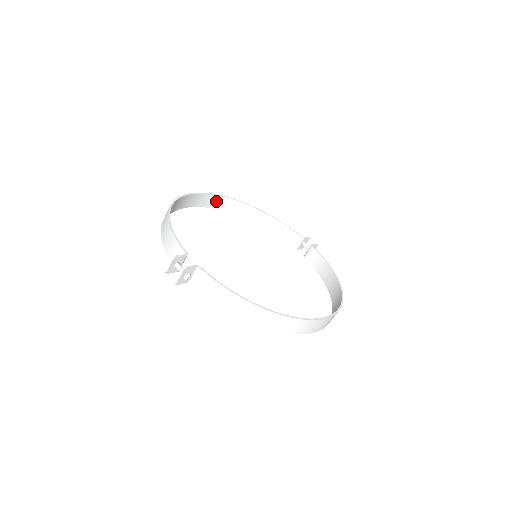
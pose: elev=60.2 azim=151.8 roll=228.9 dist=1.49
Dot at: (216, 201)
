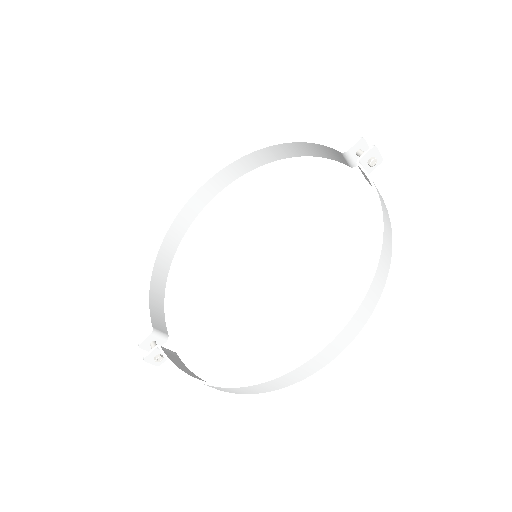
Dot at: (230, 172)
